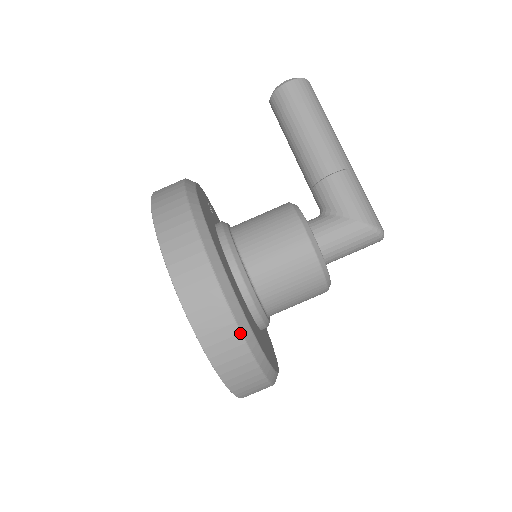
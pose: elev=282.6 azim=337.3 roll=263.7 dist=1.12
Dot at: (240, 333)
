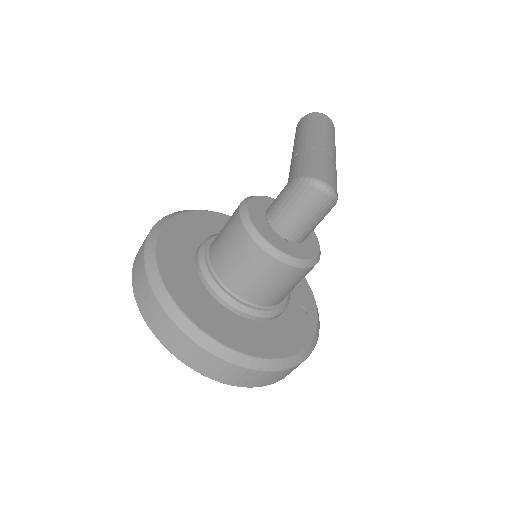
Dot at: (146, 273)
